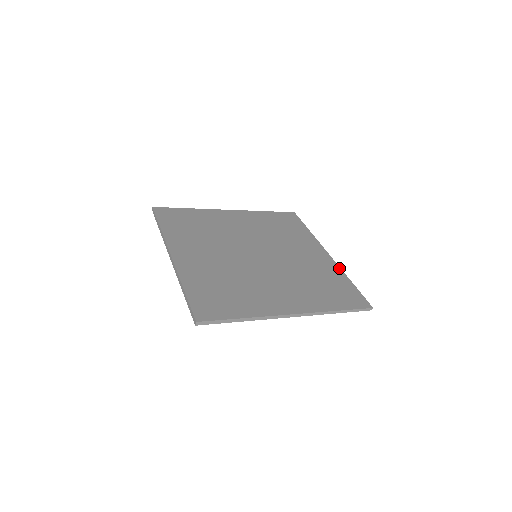
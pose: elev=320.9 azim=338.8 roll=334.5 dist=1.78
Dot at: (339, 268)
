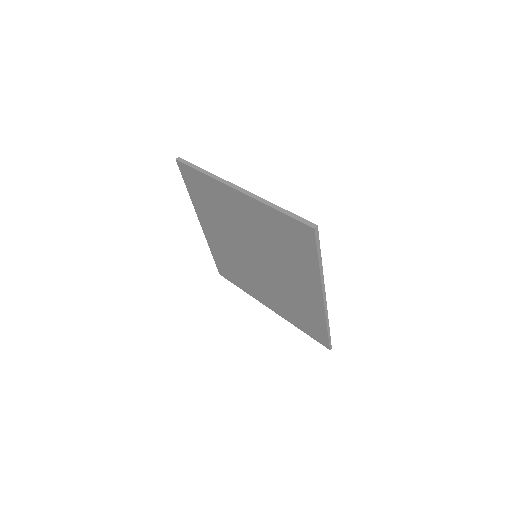
Dot at: occluded
